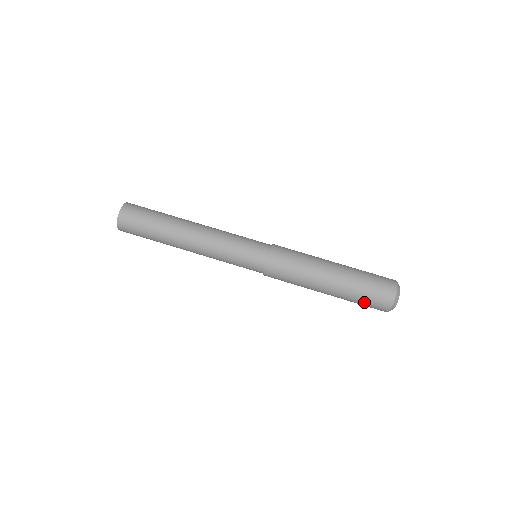
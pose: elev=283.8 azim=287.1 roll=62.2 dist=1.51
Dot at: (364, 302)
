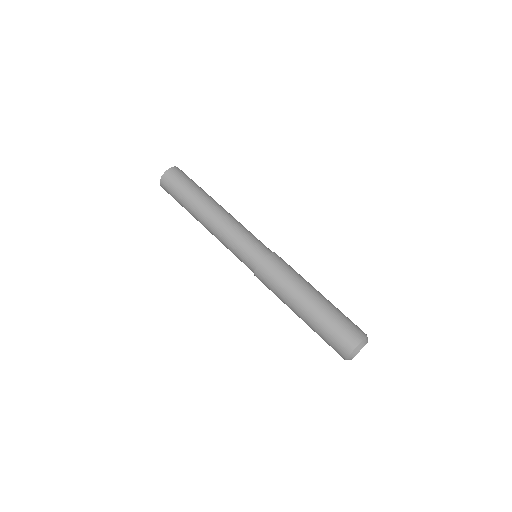
Dot at: (330, 335)
